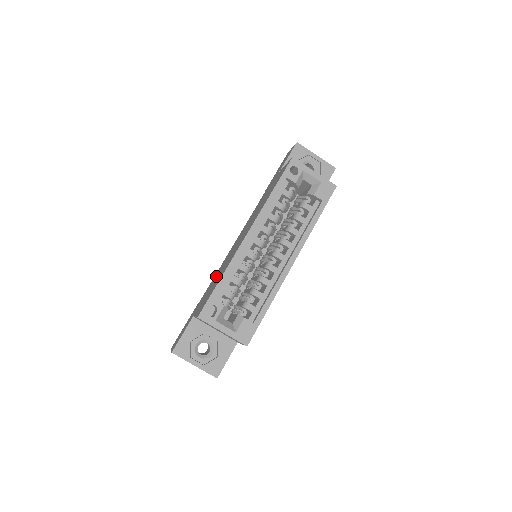
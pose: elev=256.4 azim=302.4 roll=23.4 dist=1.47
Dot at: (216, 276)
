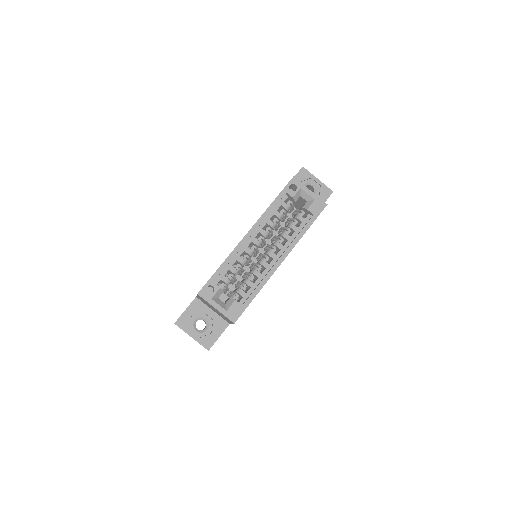
Dot at: occluded
